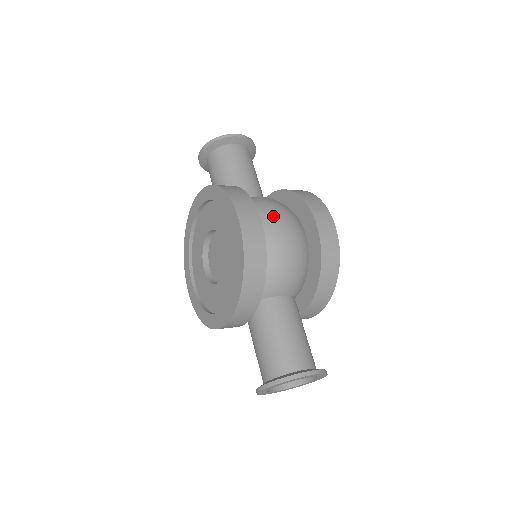
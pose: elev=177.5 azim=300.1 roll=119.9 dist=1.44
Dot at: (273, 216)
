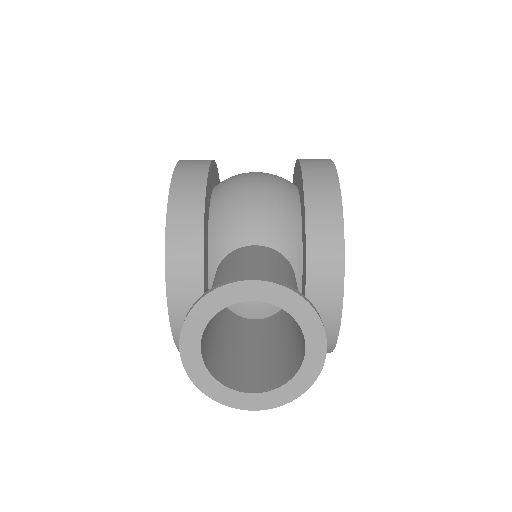
Dot at: occluded
